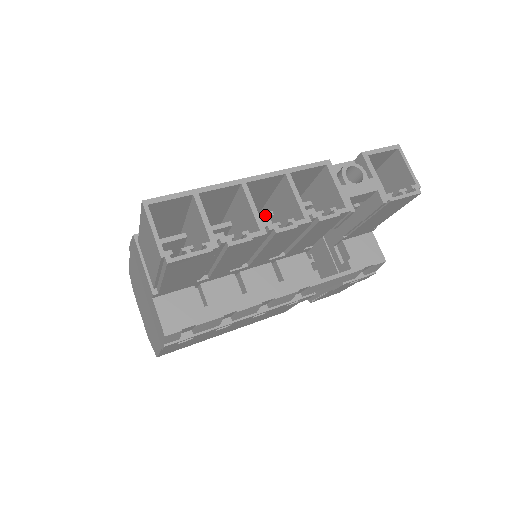
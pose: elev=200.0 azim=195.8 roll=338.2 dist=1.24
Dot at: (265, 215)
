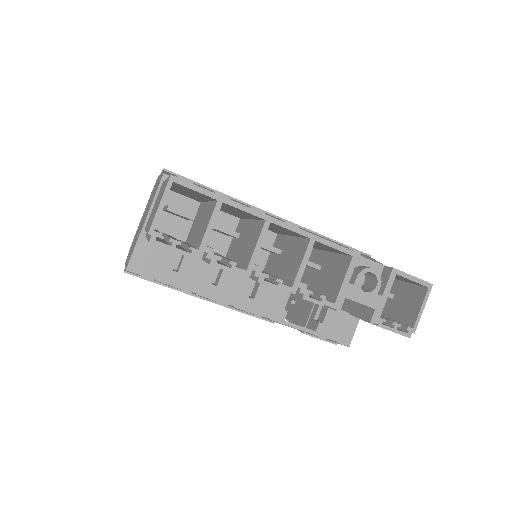
Dot at: (273, 250)
